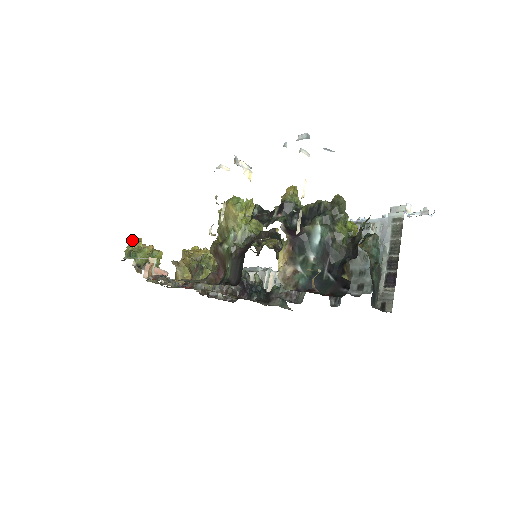
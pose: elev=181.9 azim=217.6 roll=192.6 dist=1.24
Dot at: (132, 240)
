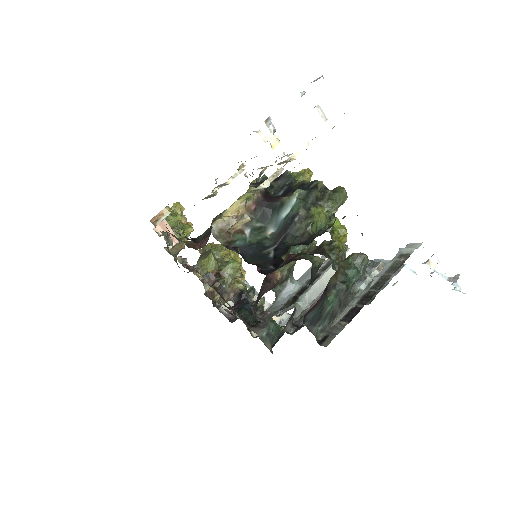
Dot at: (174, 203)
